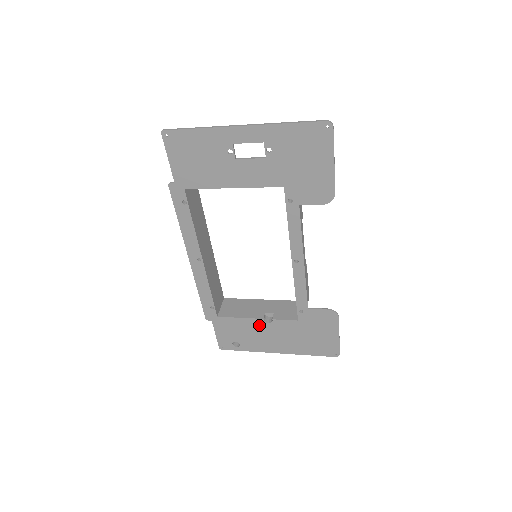
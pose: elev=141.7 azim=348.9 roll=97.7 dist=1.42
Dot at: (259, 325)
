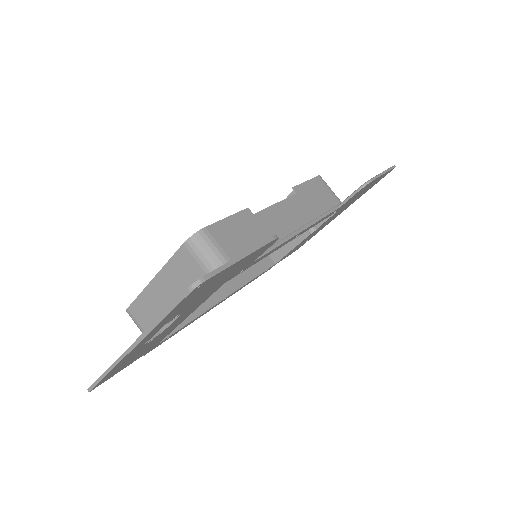
Dot at: occluded
